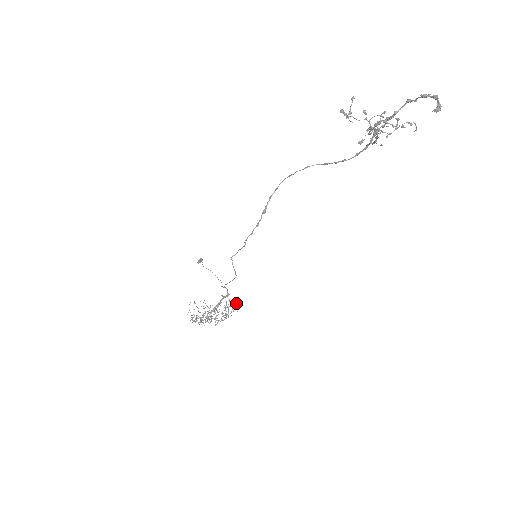
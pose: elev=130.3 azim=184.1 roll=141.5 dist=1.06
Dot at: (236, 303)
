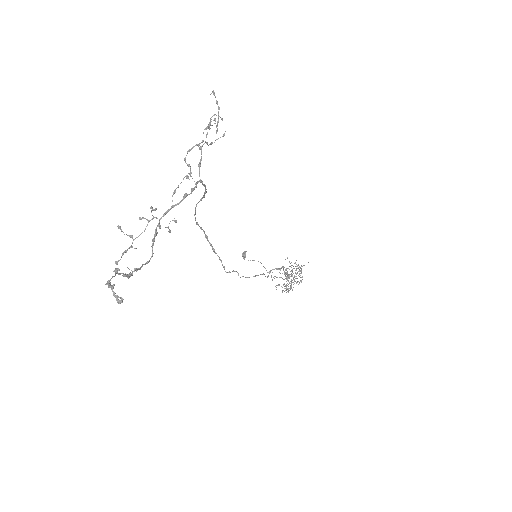
Dot at: occluded
